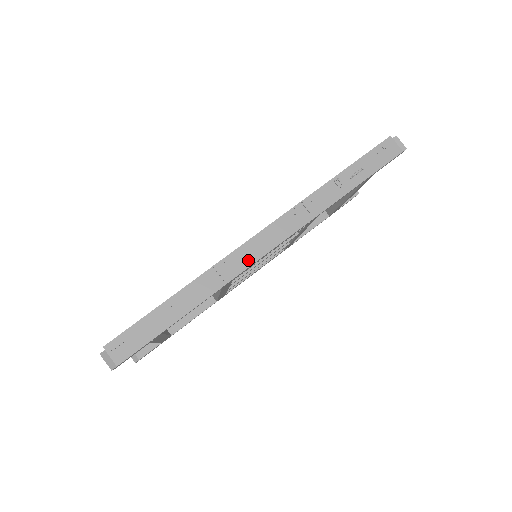
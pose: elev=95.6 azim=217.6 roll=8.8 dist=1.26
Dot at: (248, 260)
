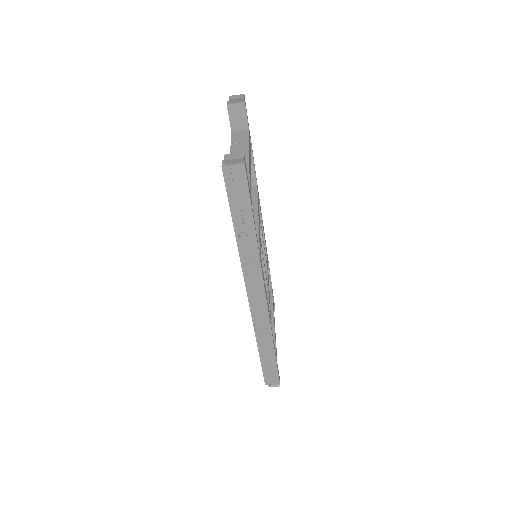
Dot at: (264, 313)
